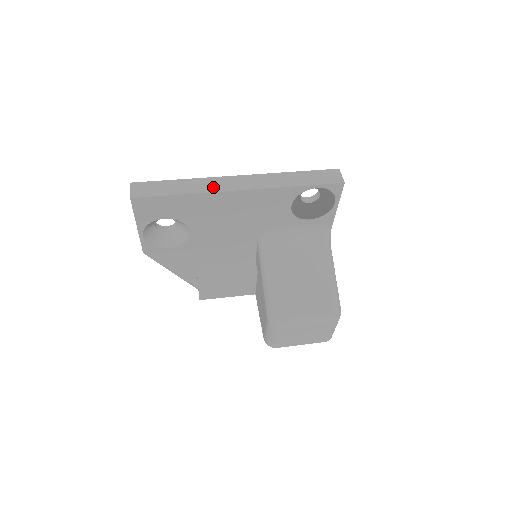
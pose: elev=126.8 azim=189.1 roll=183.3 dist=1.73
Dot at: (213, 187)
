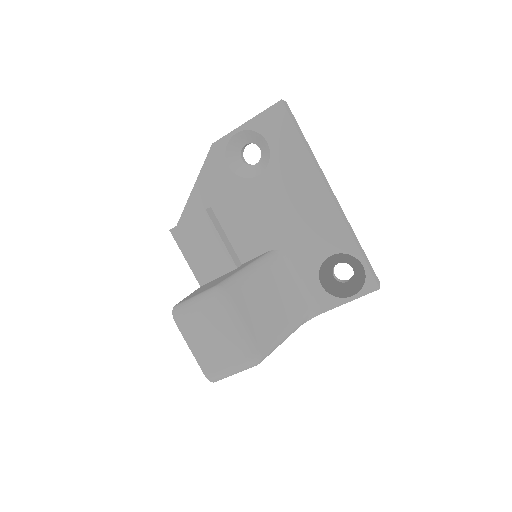
Dot at: (320, 171)
